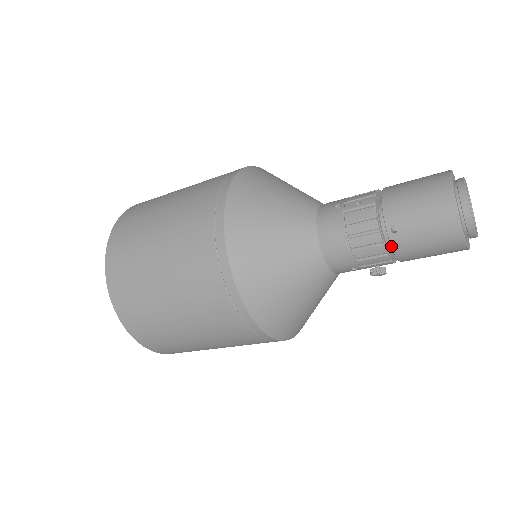
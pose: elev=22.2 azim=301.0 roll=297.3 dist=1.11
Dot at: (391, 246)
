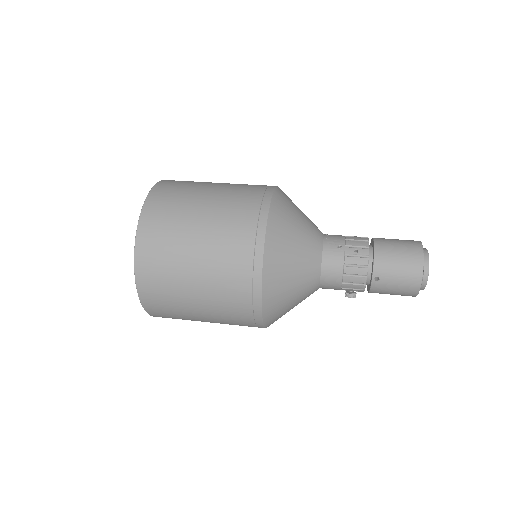
Dot at: (370, 287)
